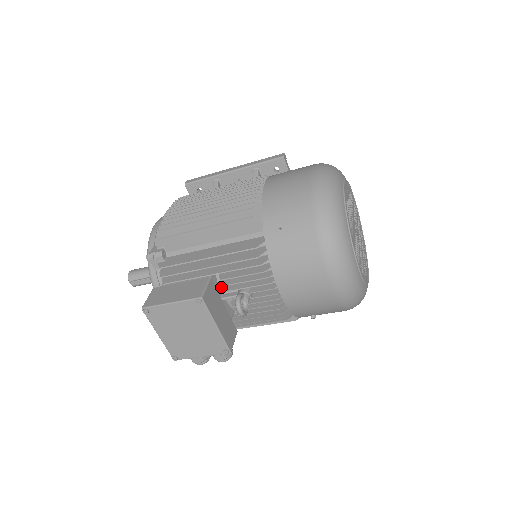
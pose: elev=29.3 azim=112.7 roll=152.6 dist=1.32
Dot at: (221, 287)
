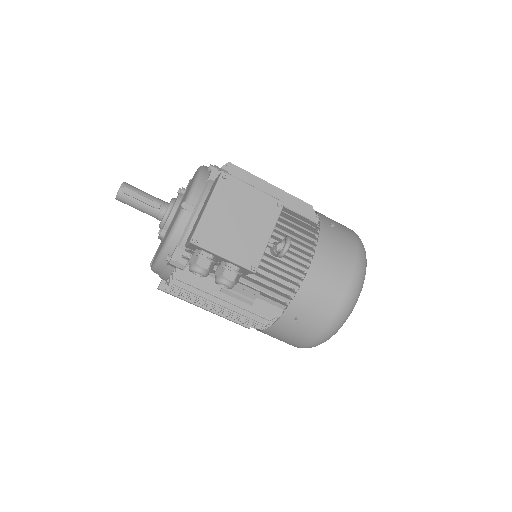
Dot at: occluded
